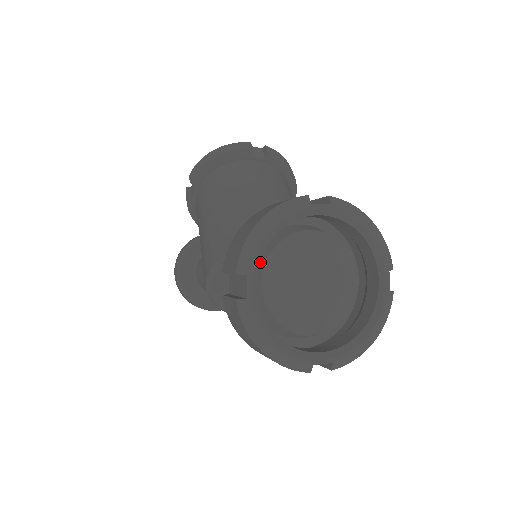
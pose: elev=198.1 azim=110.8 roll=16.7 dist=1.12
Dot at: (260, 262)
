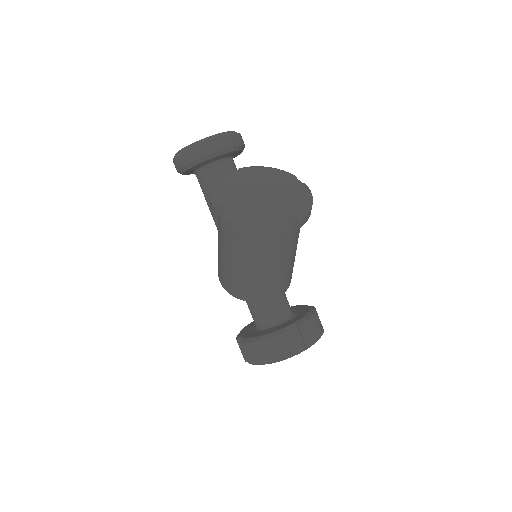
Dot at: occluded
